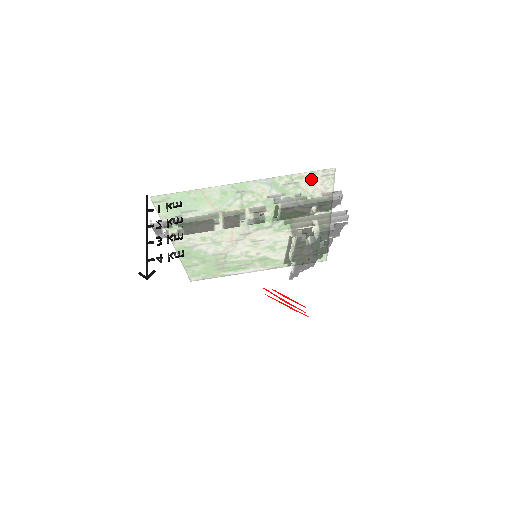
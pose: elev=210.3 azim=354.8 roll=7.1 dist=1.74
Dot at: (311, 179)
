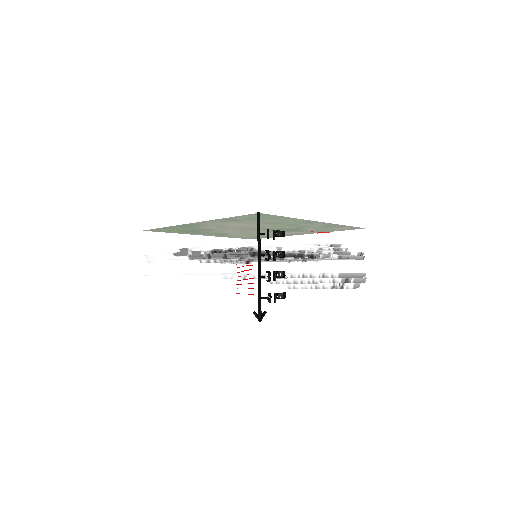
Dot at: (346, 227)
